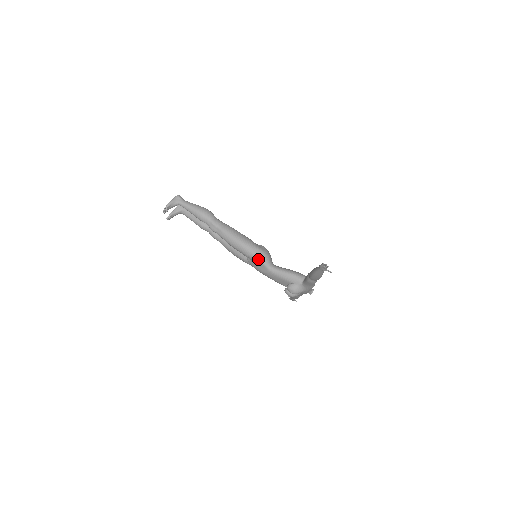
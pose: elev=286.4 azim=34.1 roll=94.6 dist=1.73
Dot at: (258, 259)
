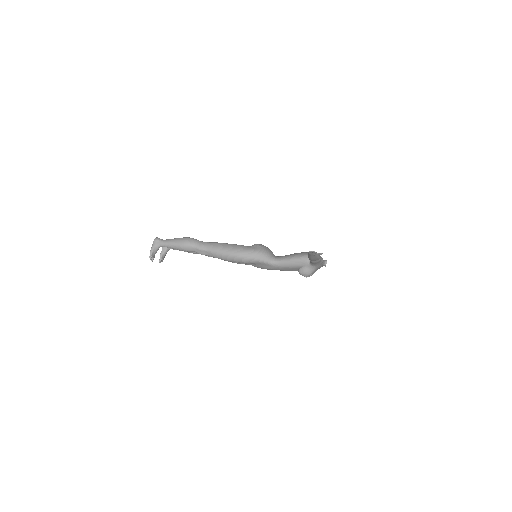
Dot at: (257, 261)
